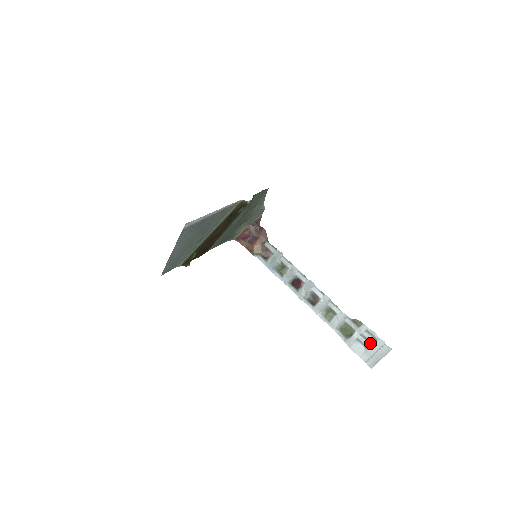
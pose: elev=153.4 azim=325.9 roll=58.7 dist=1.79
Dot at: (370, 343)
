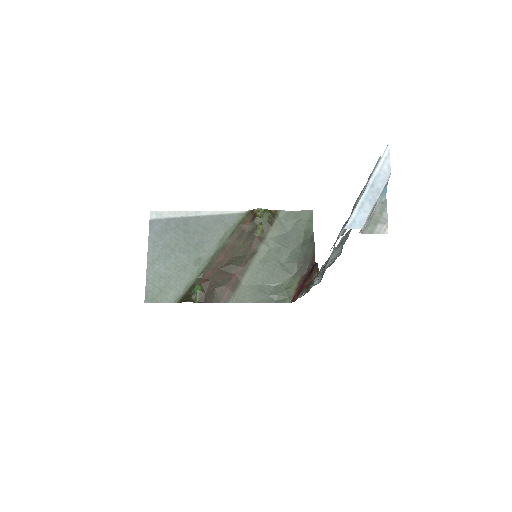
Dot at: occluded
